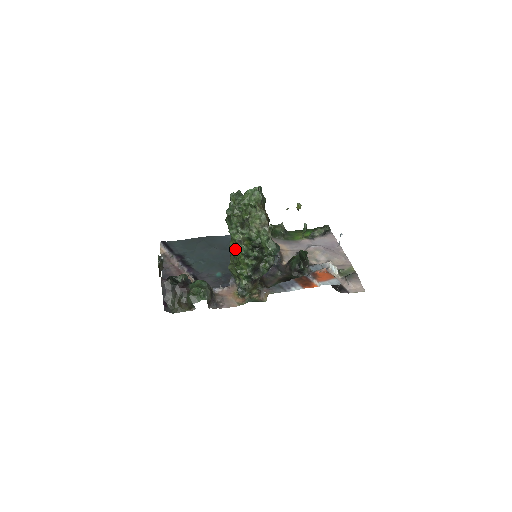
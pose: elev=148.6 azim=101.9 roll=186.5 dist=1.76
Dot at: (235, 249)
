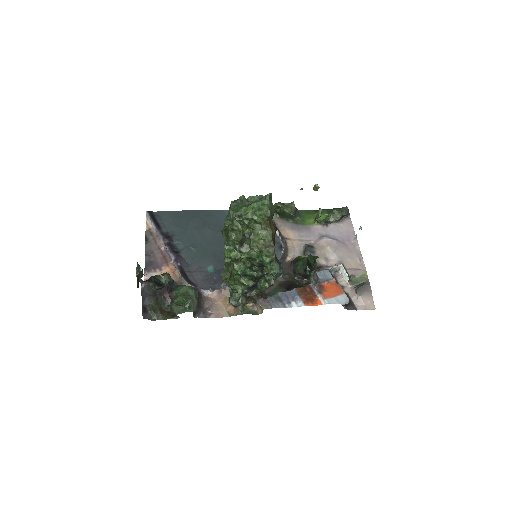
Dot at: (231, 261)
